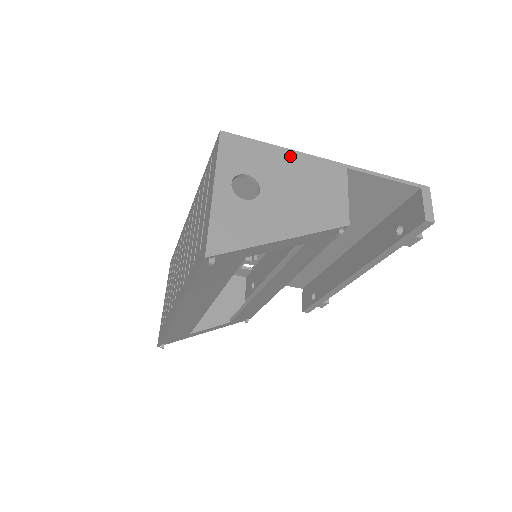
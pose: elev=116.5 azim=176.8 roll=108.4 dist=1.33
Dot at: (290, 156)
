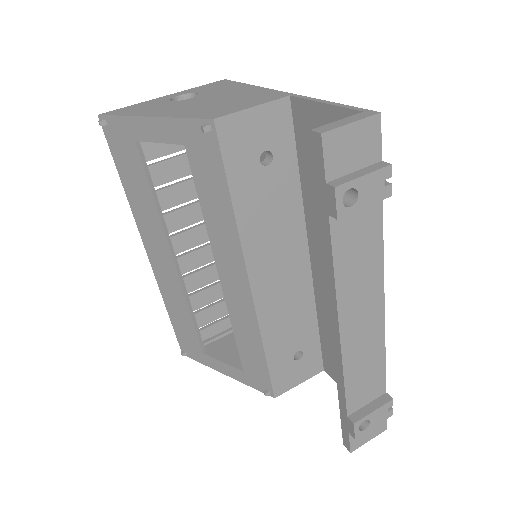
Dot at: (249, 88)
